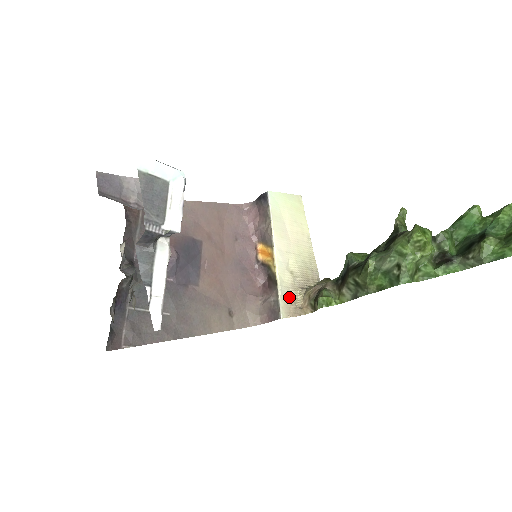
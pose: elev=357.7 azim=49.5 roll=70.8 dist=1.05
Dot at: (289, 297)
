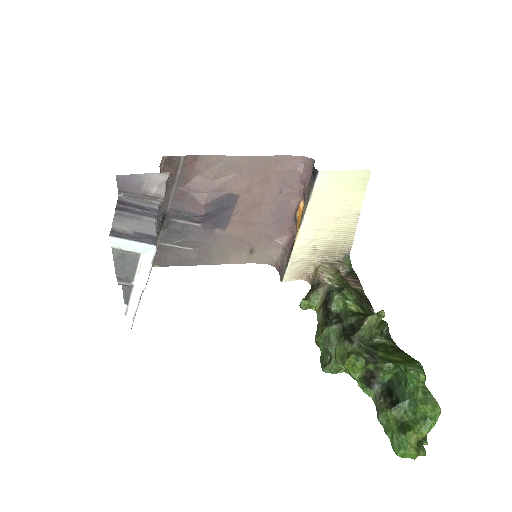
Dot at: (301, 265)
